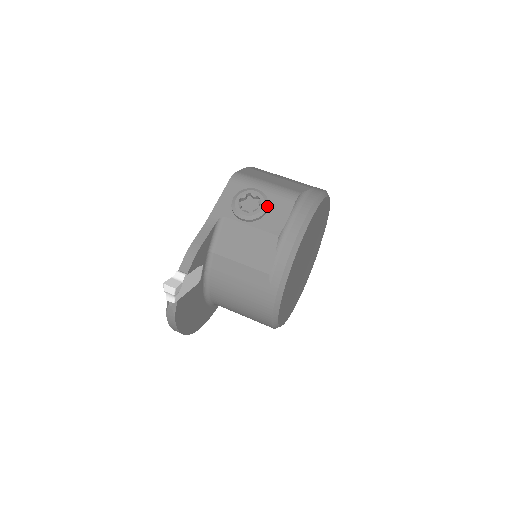
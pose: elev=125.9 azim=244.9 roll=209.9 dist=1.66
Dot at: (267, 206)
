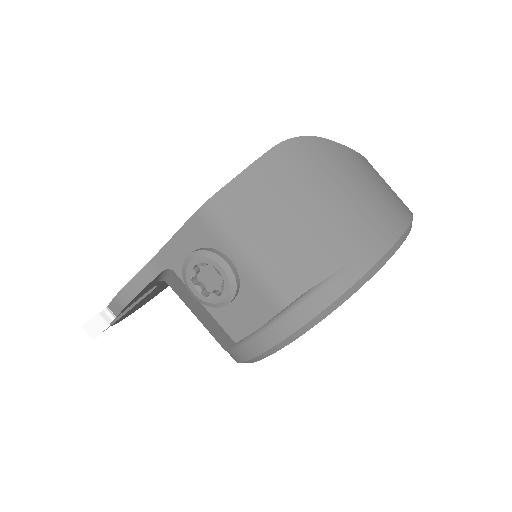
Dot at: (231, 299)
